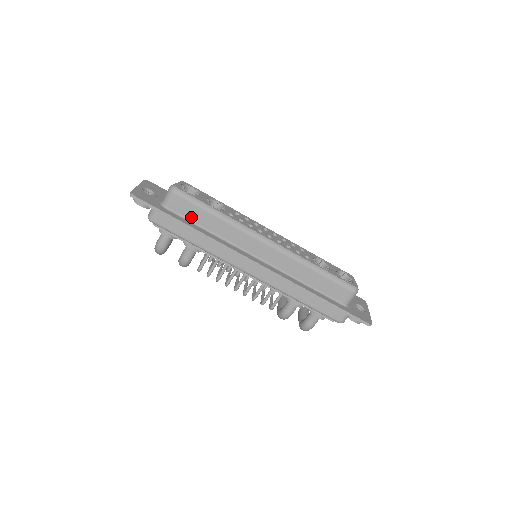
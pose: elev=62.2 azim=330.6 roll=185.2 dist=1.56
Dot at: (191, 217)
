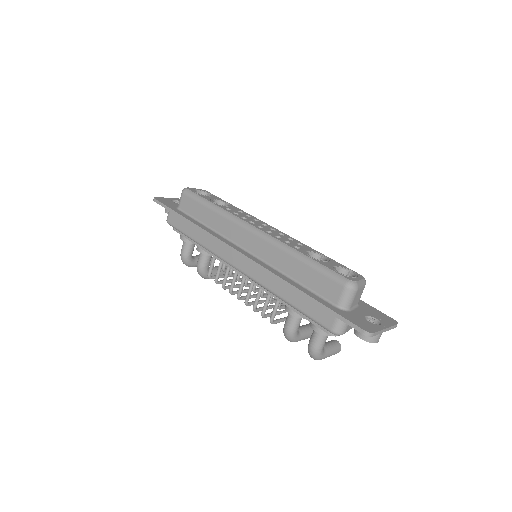
Dot at: (194, 214)
